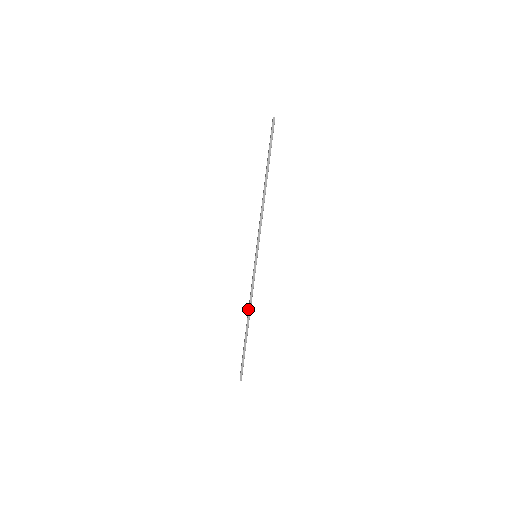
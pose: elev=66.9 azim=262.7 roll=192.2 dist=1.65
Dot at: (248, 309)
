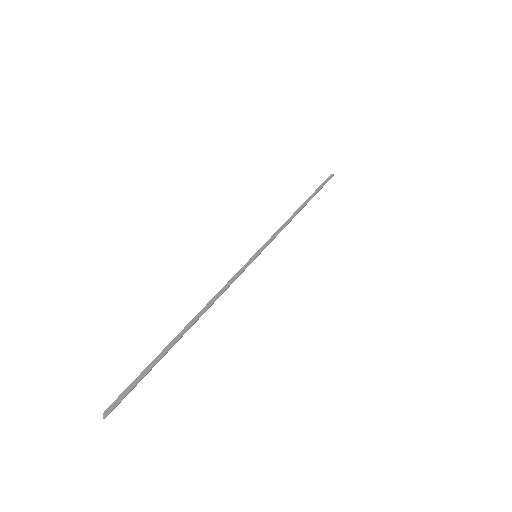
Dot at: (206, 306)
